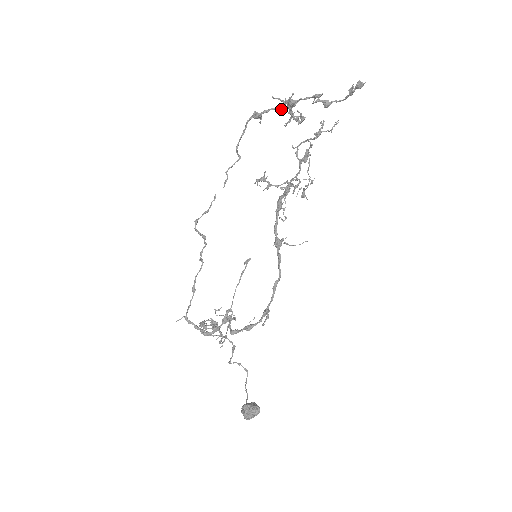
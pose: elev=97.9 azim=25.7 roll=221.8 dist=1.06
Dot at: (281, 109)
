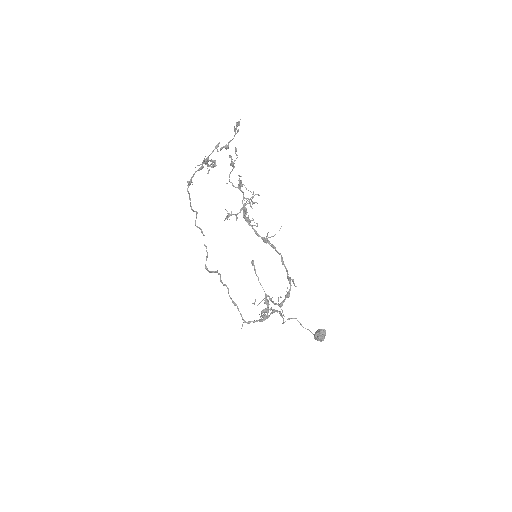
Dot at: occluded
